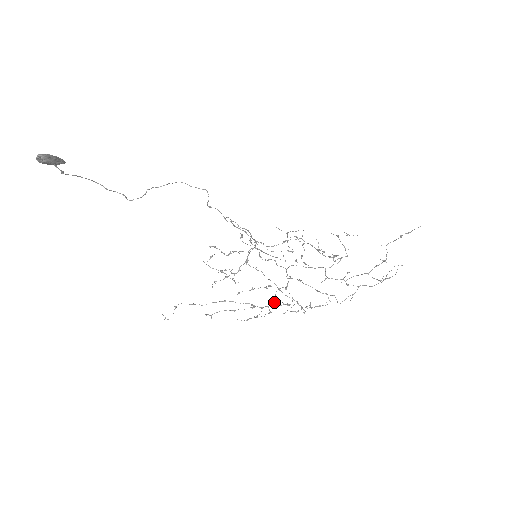
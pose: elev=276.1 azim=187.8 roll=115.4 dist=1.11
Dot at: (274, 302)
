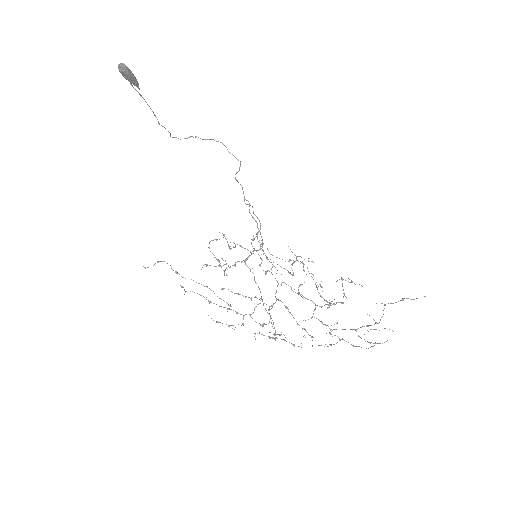
Dot at: (251, 314)
